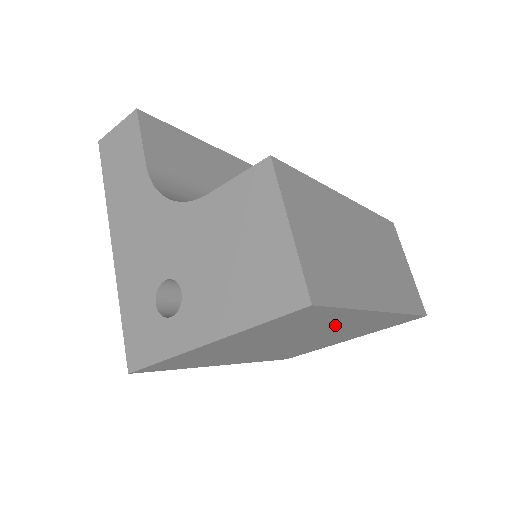
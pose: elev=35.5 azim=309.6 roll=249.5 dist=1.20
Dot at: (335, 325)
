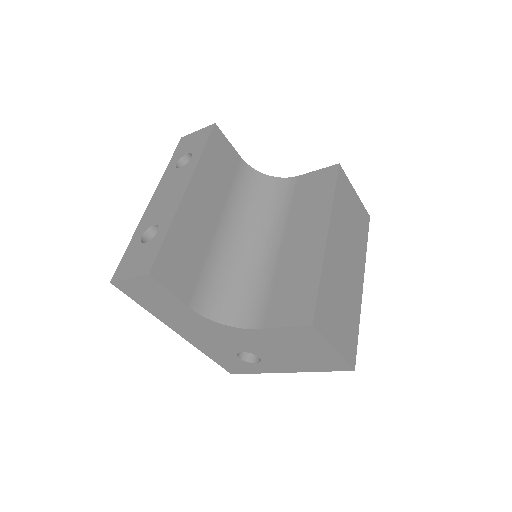
Dot at: occluded
